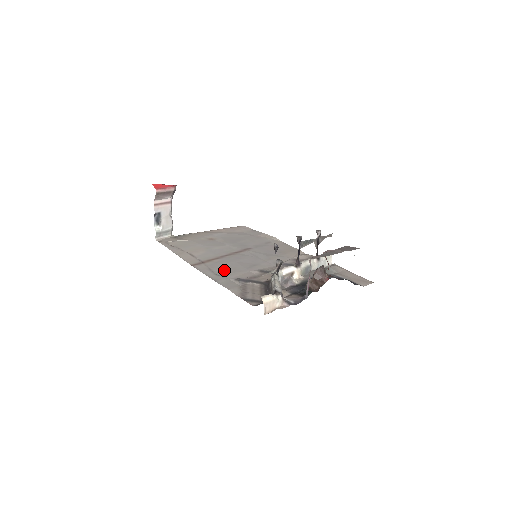
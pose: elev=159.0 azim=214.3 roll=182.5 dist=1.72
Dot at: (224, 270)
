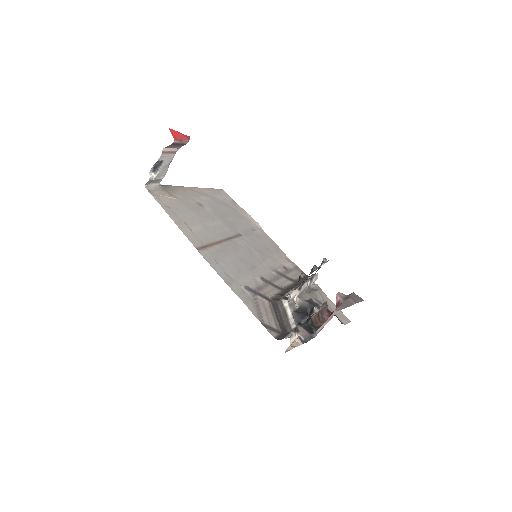
Dot at: (230, 268)
